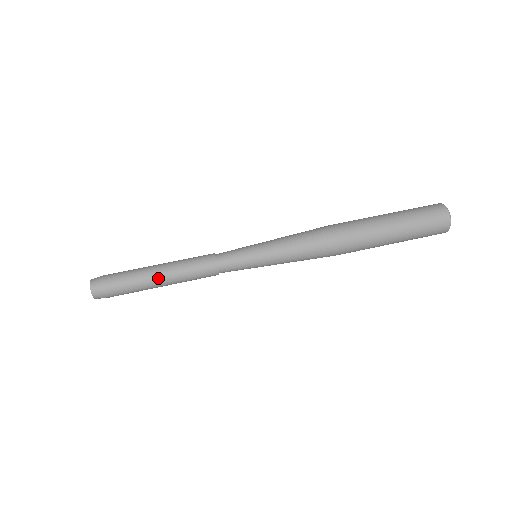
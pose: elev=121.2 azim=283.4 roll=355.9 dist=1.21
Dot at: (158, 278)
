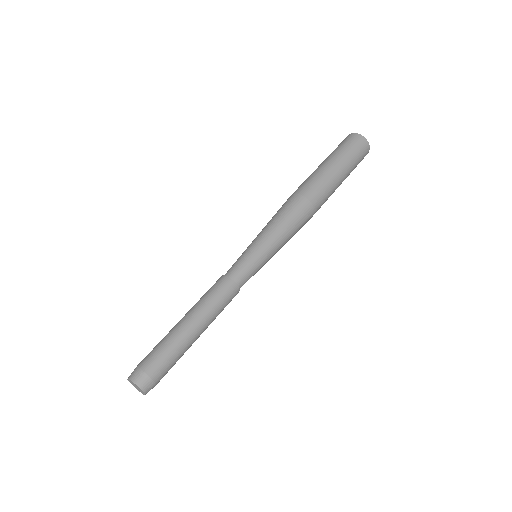
Dot at: (198, 337)
